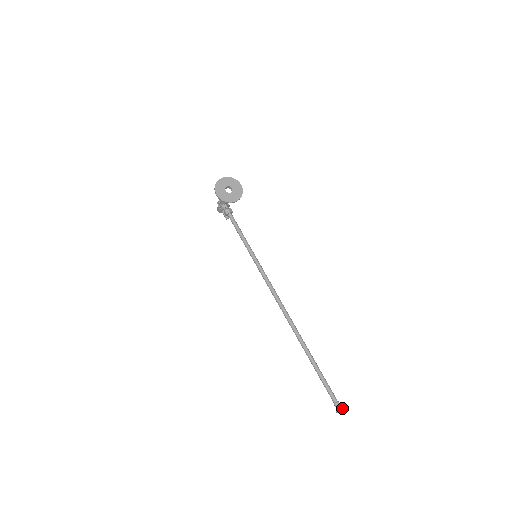
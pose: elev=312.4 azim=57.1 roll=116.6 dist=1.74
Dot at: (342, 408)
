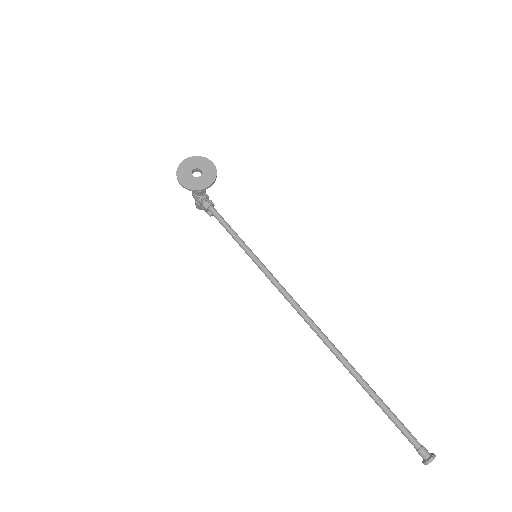
Dot at: (431, 456)
